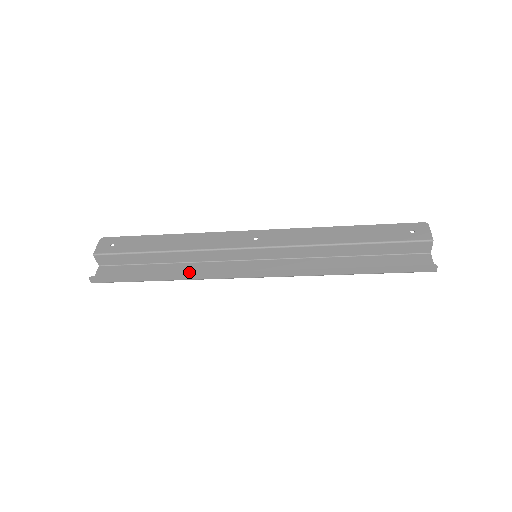
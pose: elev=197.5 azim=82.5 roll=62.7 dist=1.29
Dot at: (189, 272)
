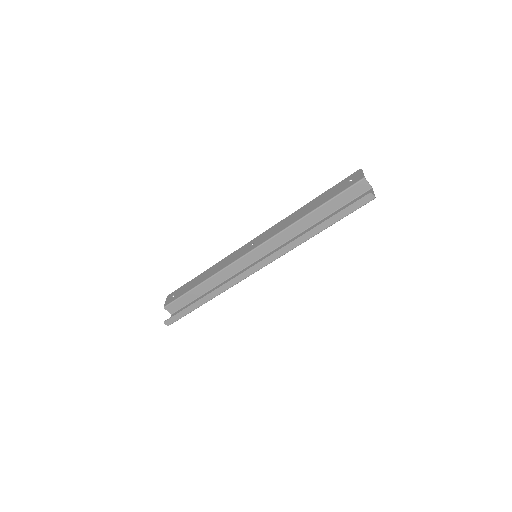
Dot at: occluded
